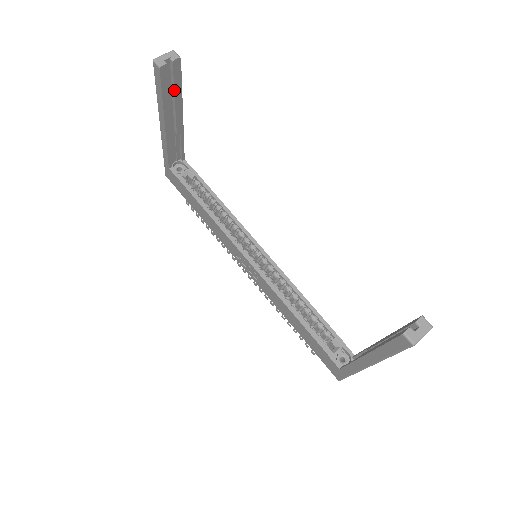
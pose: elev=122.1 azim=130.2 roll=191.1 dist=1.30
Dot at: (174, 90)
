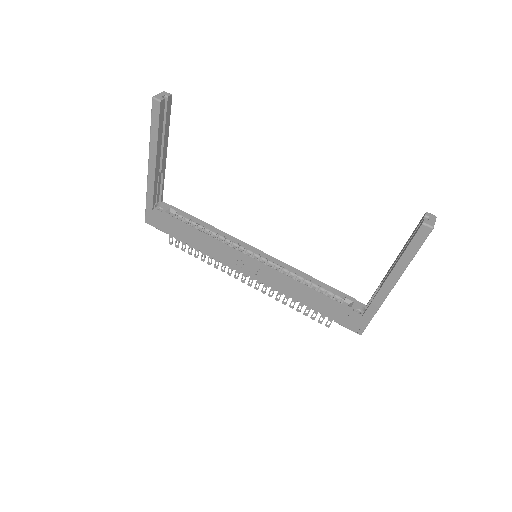
Dot at: (165, 125)
